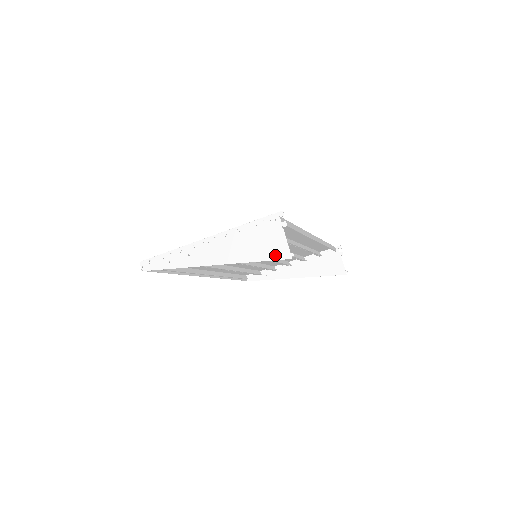
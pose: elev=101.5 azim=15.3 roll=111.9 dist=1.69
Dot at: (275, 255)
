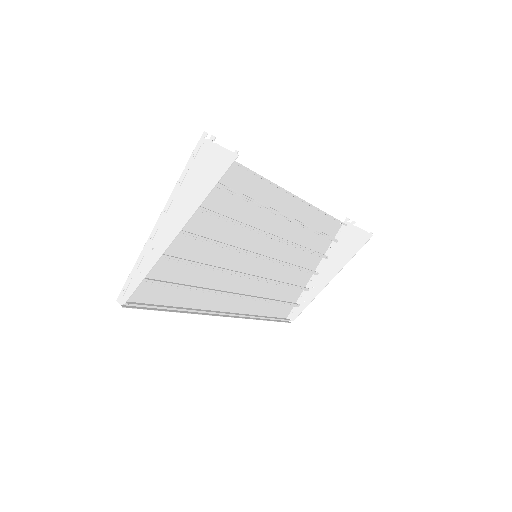
Dot at: (222, 168)
